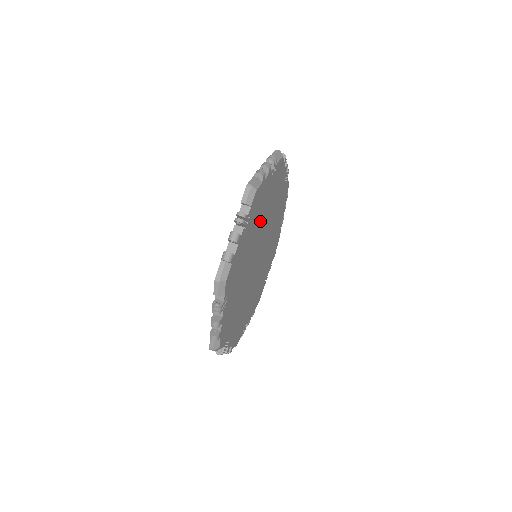
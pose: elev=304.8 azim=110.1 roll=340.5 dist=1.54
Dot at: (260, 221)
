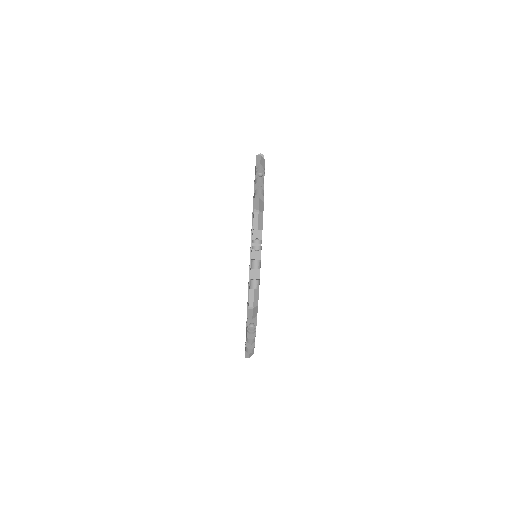
Dot at: occluded
